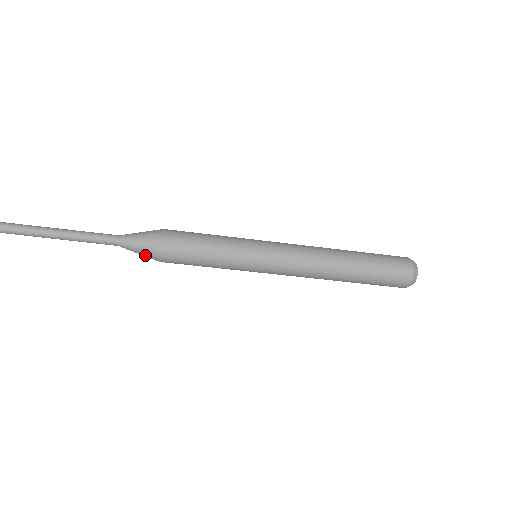
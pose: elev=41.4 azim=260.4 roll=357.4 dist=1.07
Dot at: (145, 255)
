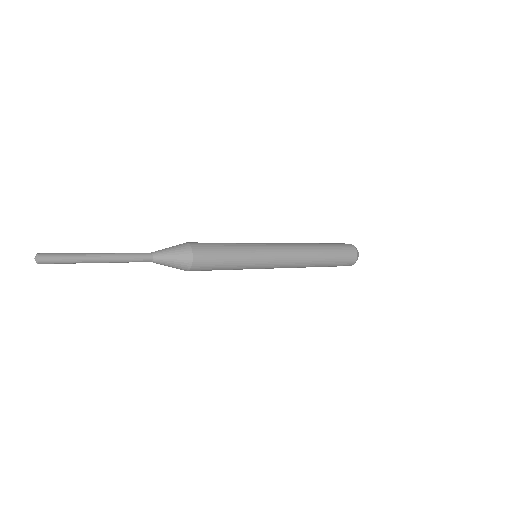
Dot at: (177, 266)
